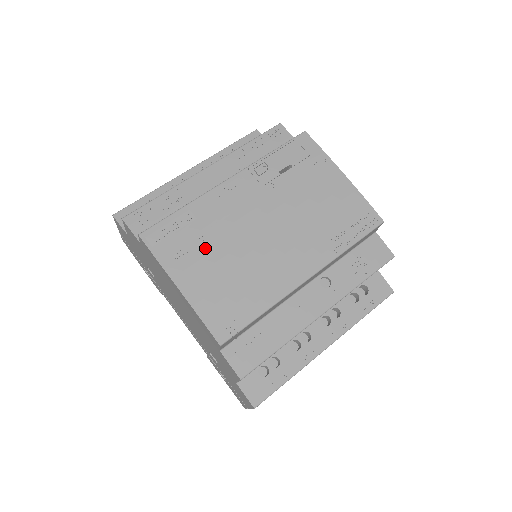
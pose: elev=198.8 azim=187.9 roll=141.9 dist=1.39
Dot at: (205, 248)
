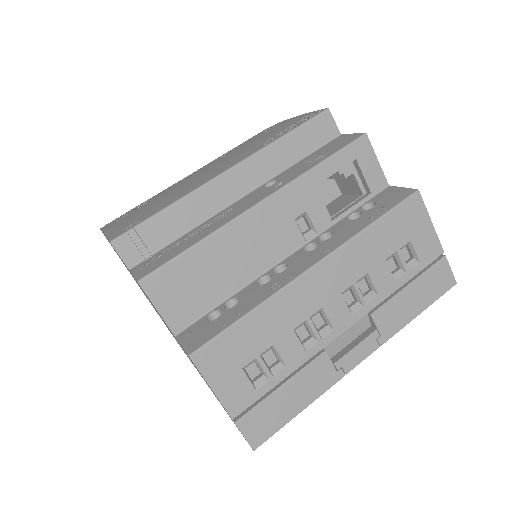
Dot at: occluded
